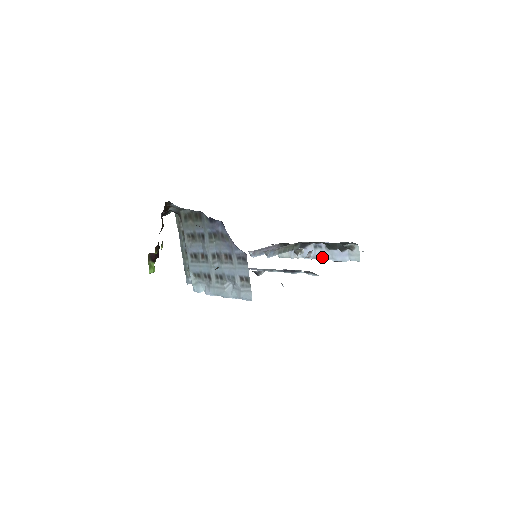
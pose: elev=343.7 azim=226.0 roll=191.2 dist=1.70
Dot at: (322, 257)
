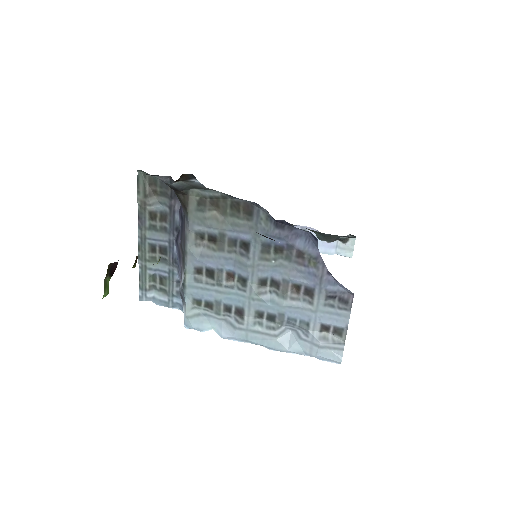
Dot at: occluded
